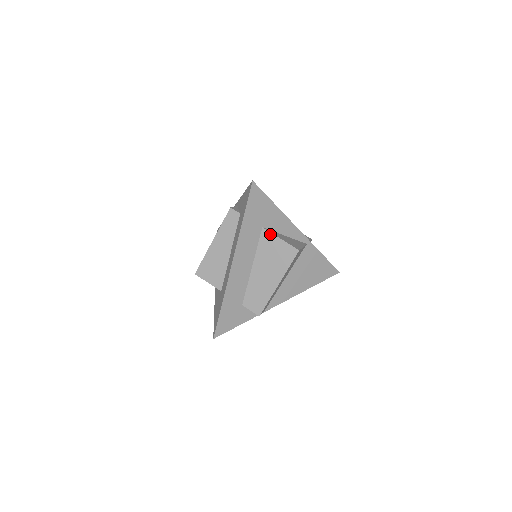
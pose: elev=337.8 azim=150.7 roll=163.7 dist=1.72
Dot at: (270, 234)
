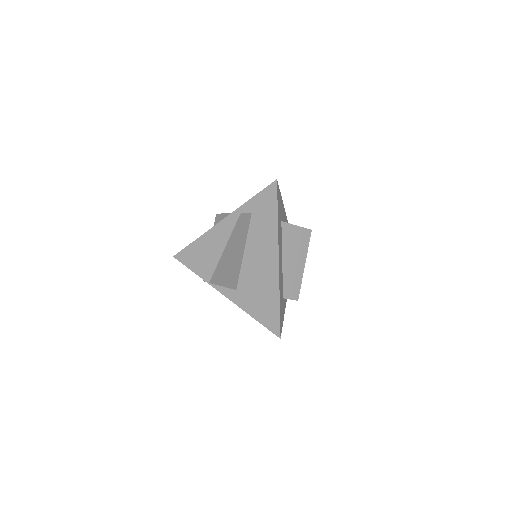
Dot at: (288, 225)
